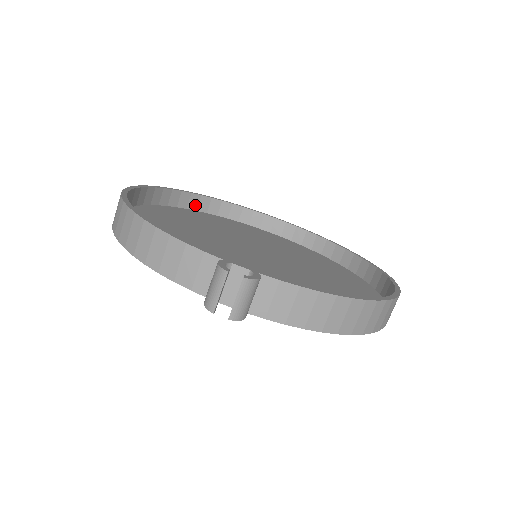
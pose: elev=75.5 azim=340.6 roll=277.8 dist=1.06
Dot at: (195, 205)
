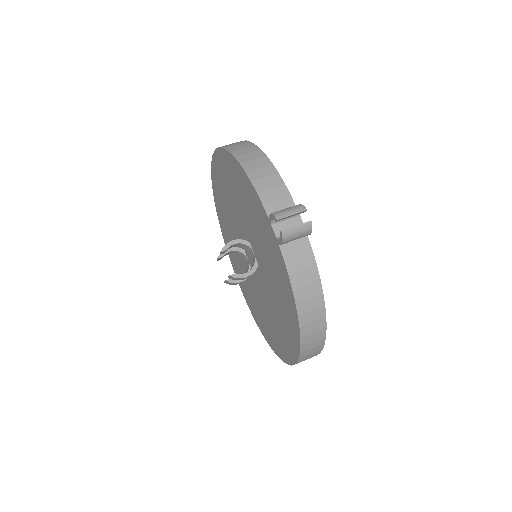
Dot at: occluded
